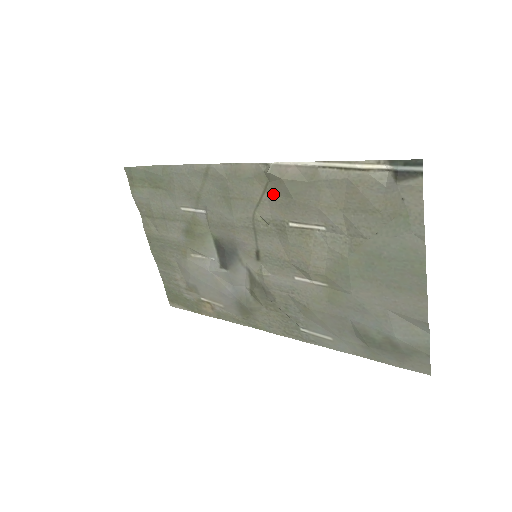
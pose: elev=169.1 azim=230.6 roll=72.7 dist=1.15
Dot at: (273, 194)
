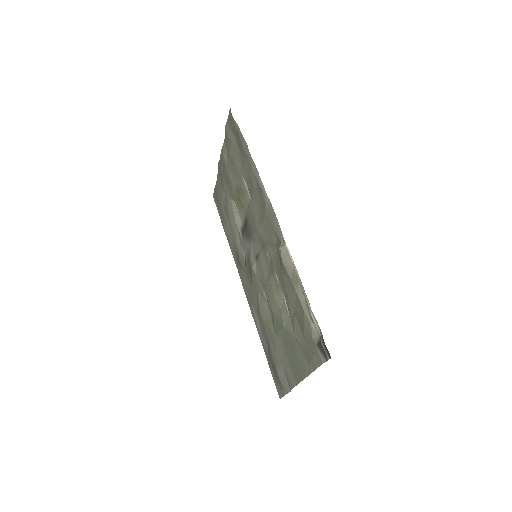
Dot at: (278, 254)
